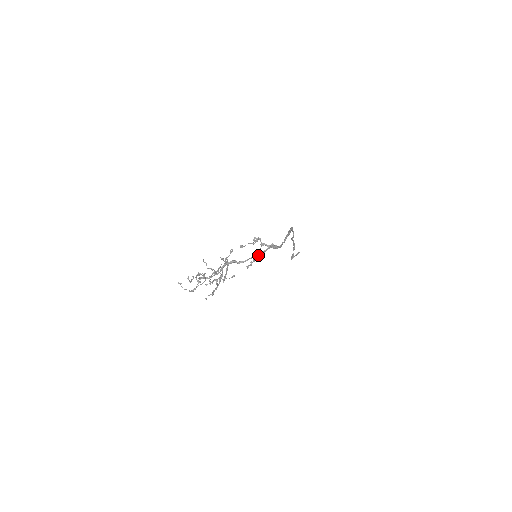
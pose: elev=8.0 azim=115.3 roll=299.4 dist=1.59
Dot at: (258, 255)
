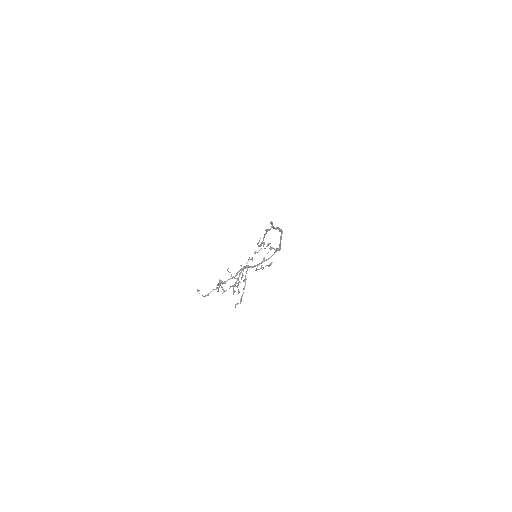
Dot at: (268, 259)
